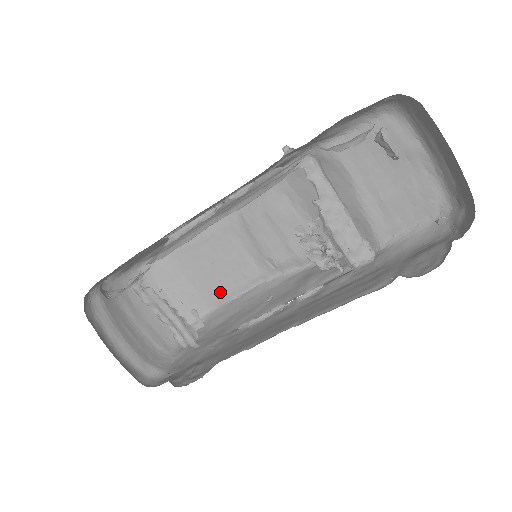
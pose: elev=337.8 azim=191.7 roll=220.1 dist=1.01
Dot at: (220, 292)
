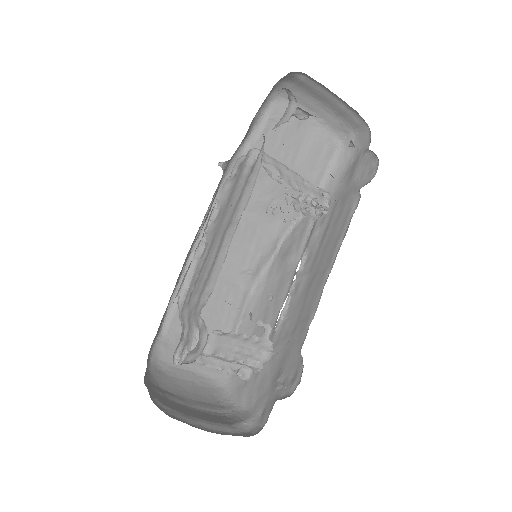
Dot at: (224, 331)
